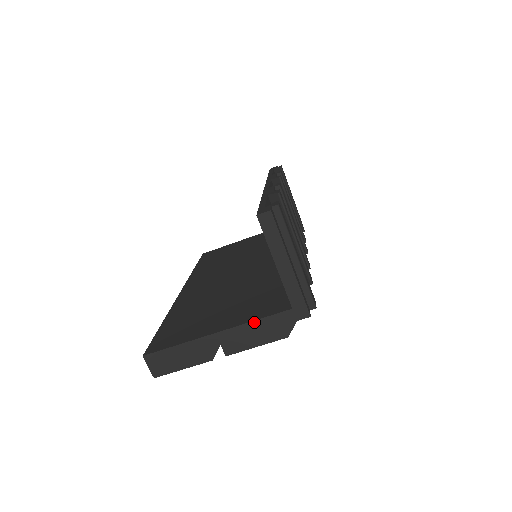
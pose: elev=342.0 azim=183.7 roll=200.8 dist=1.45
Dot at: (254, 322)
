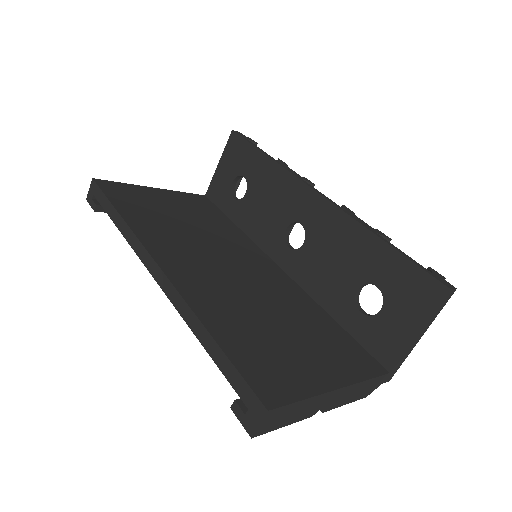
Dot at: (365, 381)
